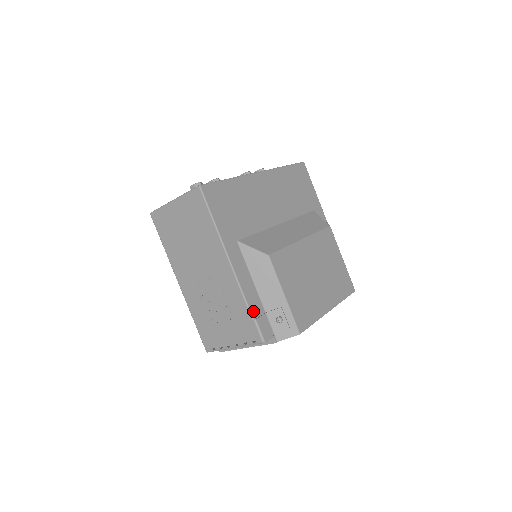
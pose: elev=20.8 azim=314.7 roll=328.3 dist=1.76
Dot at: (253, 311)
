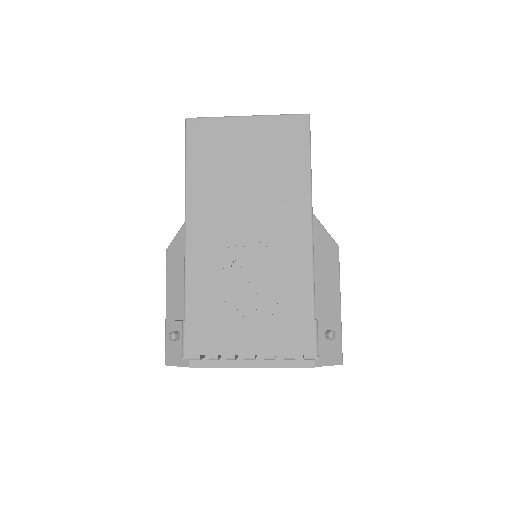
Dot at: (314, 308)
